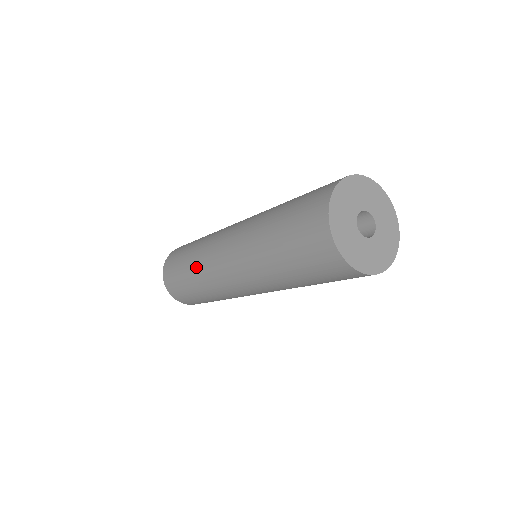
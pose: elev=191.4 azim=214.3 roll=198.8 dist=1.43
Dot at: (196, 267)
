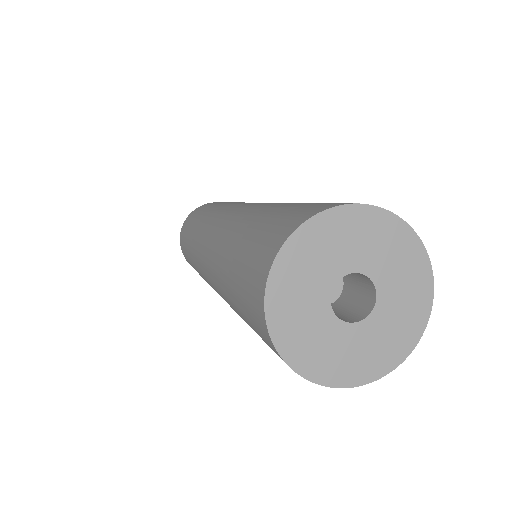
Dot at: (204, 217)
